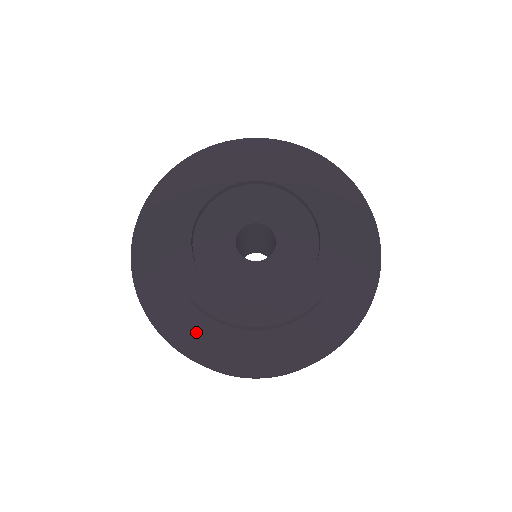
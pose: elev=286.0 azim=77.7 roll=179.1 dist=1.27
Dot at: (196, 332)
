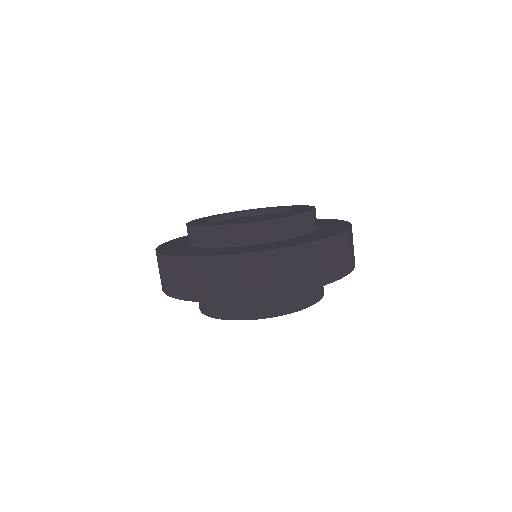
Dot at: (227, 250)
